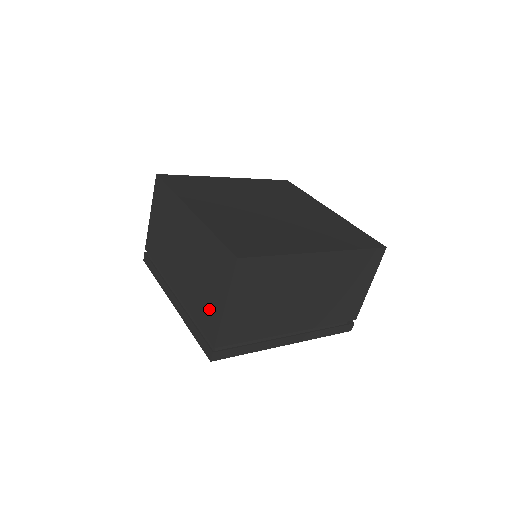
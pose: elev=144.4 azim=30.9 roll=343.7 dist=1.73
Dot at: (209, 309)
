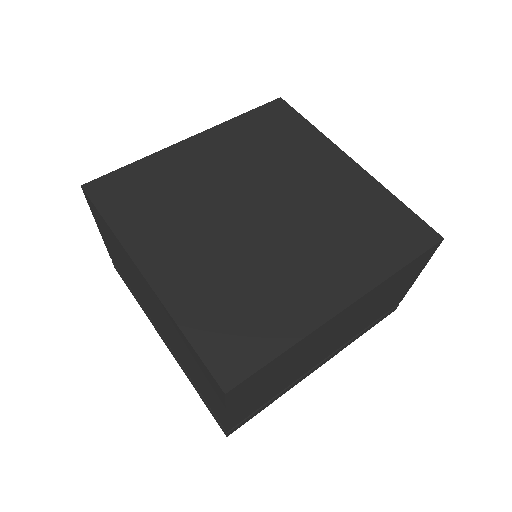
Dot at: (208, 397)
